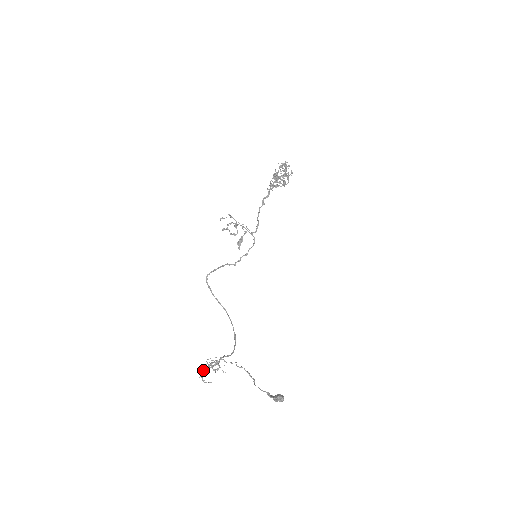
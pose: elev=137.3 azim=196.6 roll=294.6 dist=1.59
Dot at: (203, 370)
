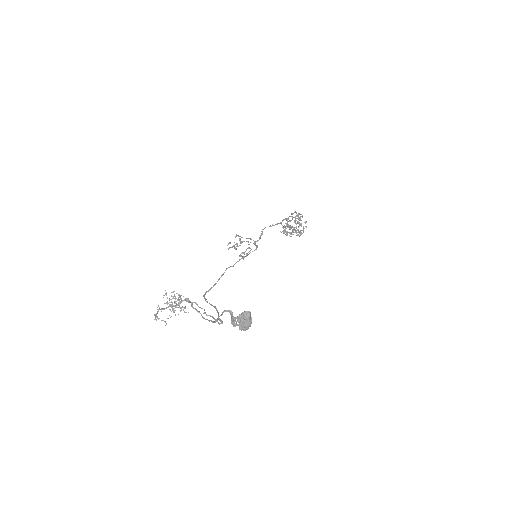
Dot at: occluded
